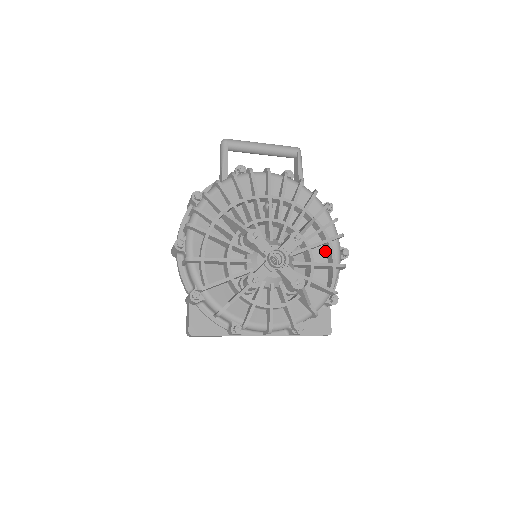
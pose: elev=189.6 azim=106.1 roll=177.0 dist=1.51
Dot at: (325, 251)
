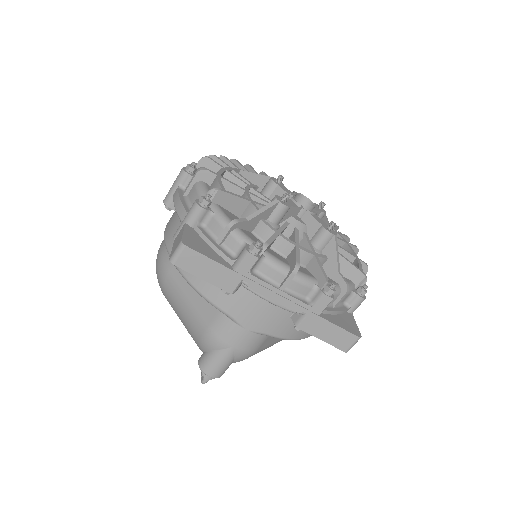
Dot at: occluded
